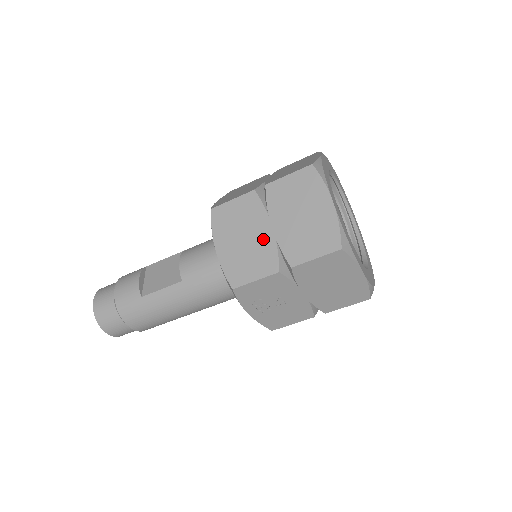
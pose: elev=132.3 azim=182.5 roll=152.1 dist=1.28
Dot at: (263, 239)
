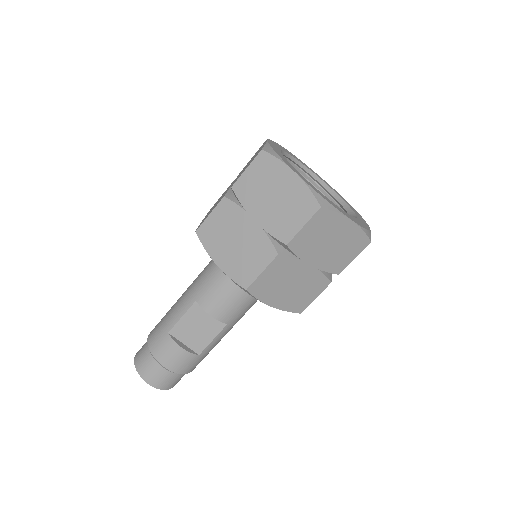
Dot at: (307, 276)
